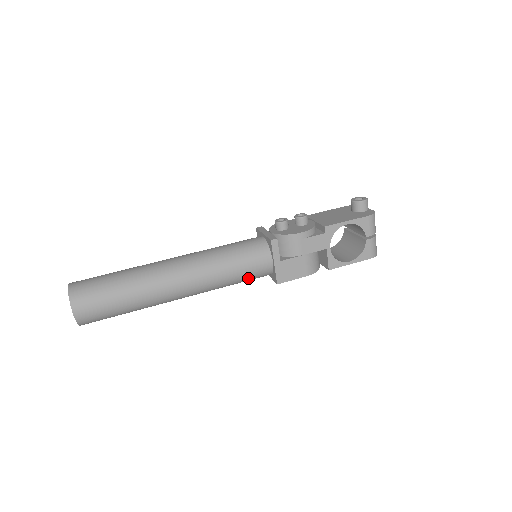
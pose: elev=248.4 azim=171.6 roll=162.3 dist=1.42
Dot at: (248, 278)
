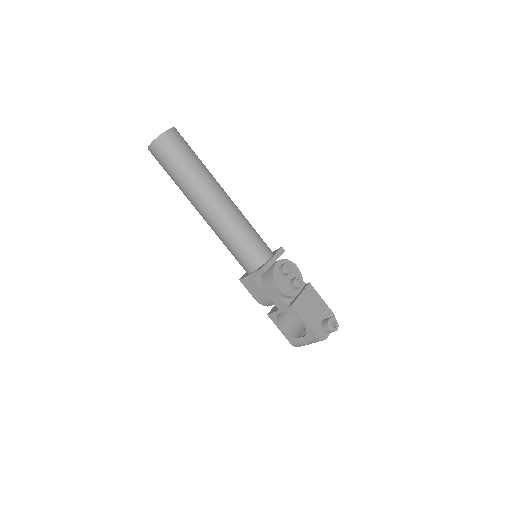
Dot at: (235, 257)
